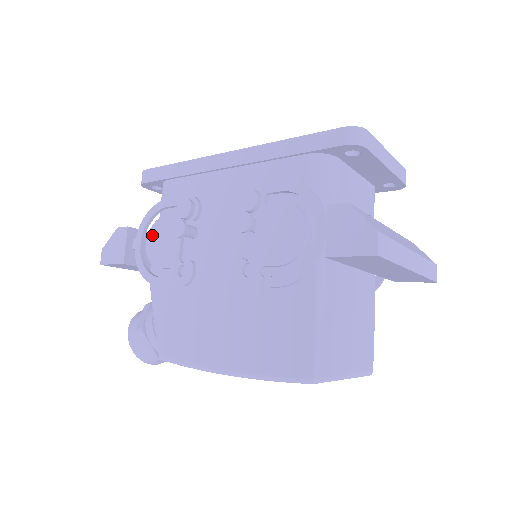
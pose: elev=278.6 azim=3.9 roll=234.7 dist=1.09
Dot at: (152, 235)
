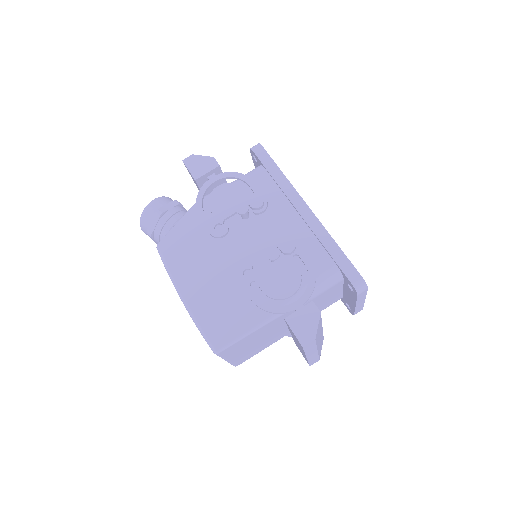
Dot at: (226, 187)
